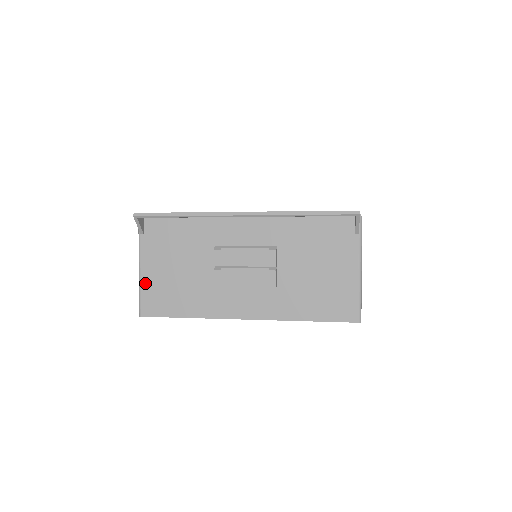
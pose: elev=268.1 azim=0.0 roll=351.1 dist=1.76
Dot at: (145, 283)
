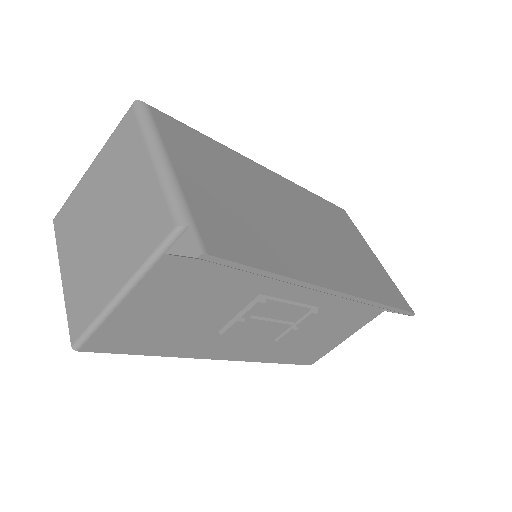
Dot at: (118, 316)
